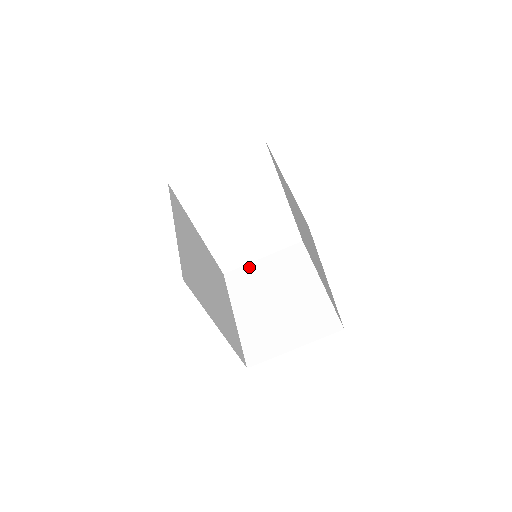
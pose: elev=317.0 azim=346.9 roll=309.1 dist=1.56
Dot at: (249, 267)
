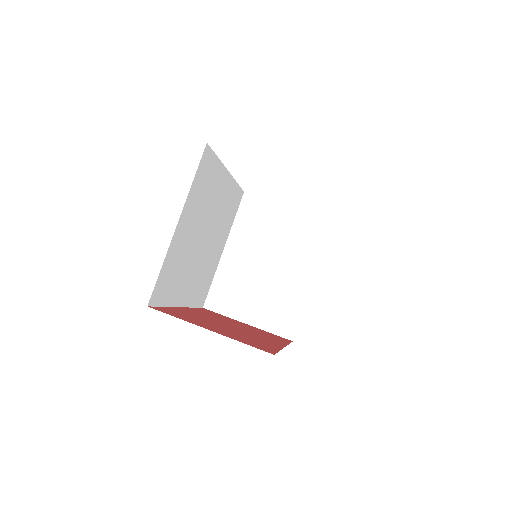
Dot at: (270, 205)
